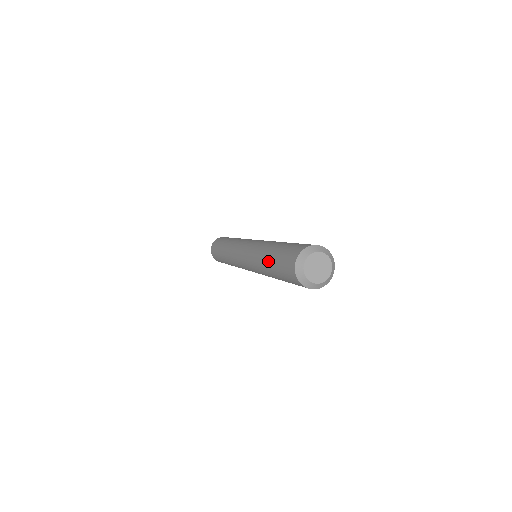
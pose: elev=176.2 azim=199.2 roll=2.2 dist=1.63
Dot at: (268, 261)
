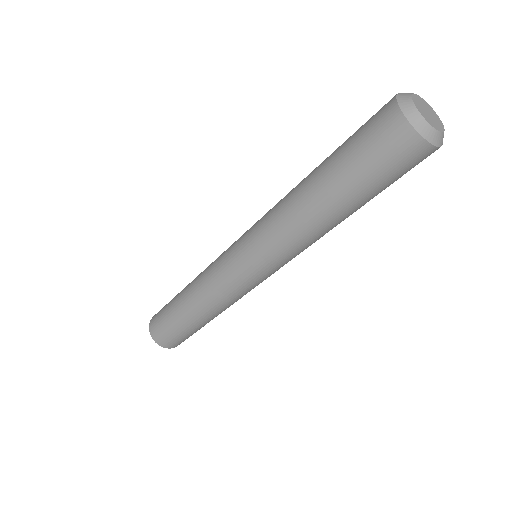
Dot at: (326, 192)
